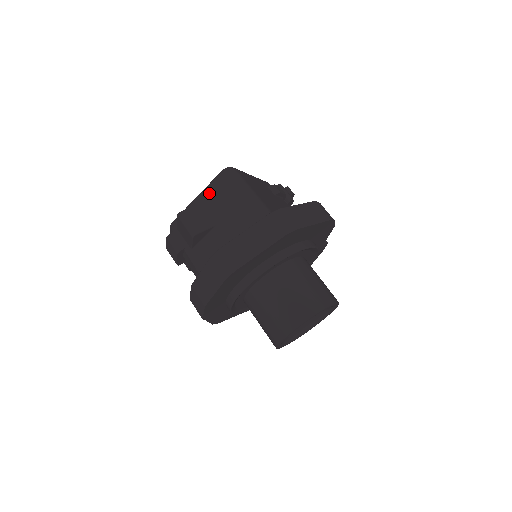
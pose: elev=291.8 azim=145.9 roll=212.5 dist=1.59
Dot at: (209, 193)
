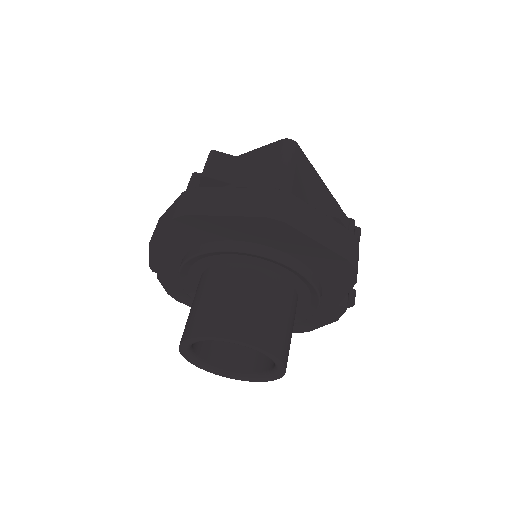
Dot at: (255, 152)
